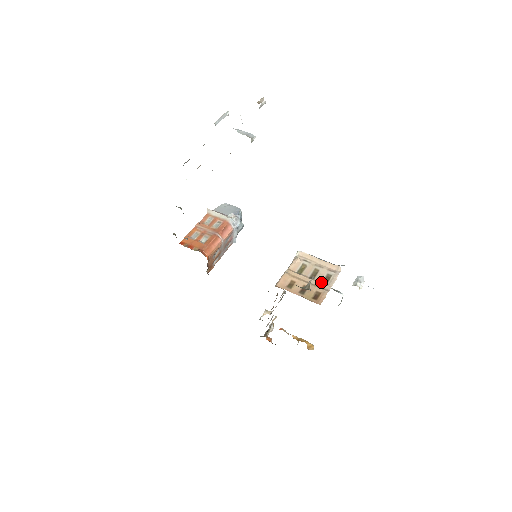
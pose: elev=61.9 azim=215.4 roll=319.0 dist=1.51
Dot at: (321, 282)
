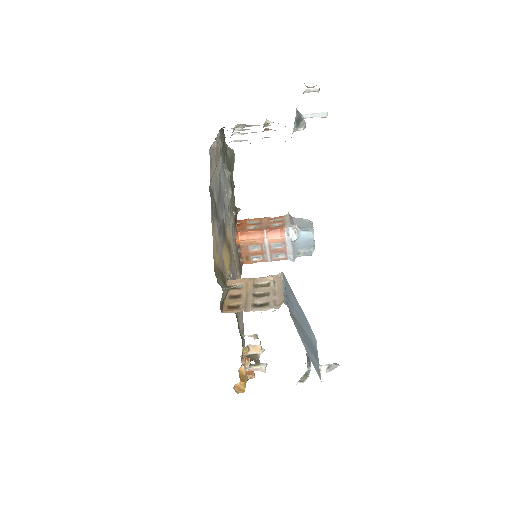
Dot at: (254, 302)
